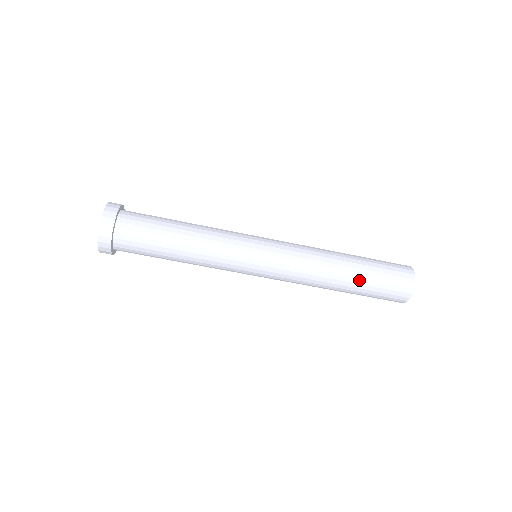
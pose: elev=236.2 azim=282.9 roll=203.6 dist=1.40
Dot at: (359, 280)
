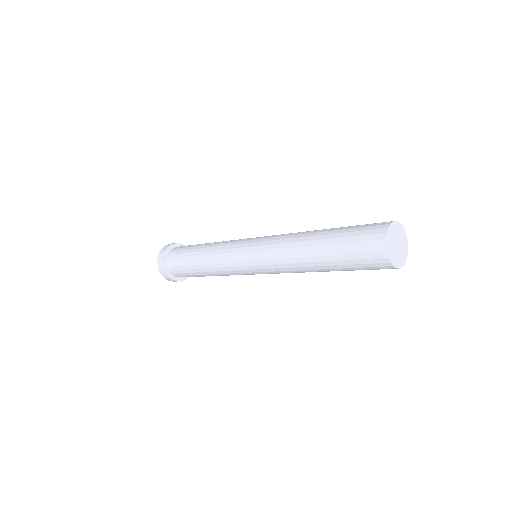
Dot at: occluded
